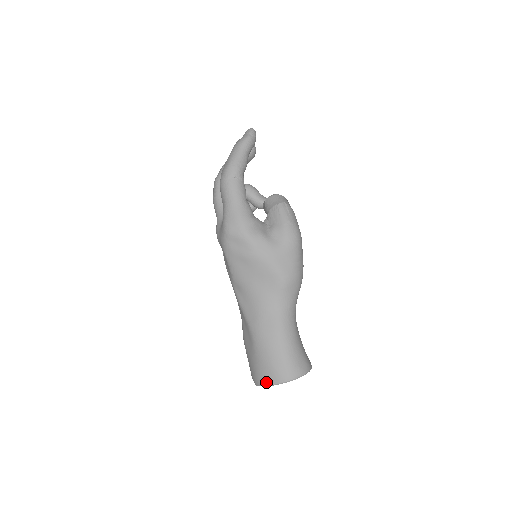
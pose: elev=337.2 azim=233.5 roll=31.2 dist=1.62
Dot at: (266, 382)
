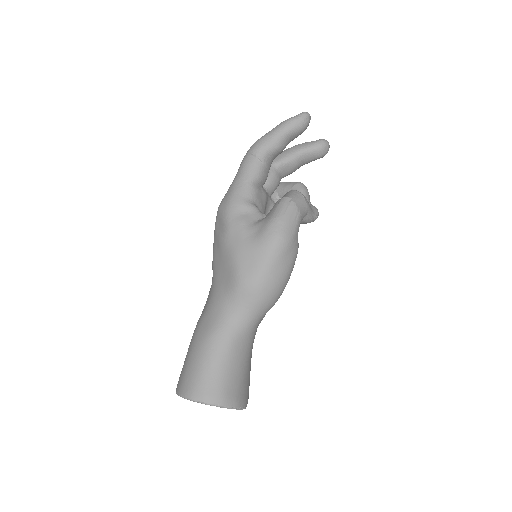
Dot at: (177, 388)
